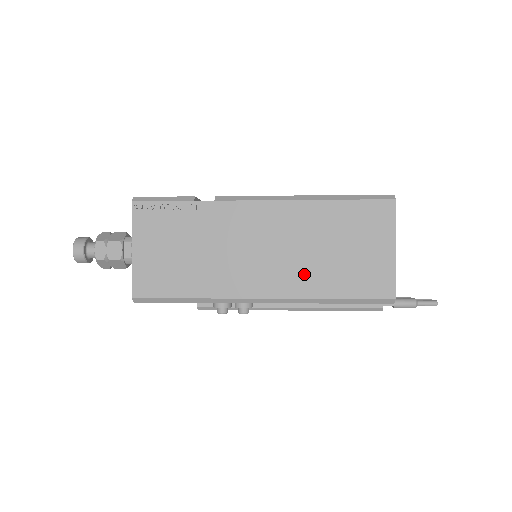
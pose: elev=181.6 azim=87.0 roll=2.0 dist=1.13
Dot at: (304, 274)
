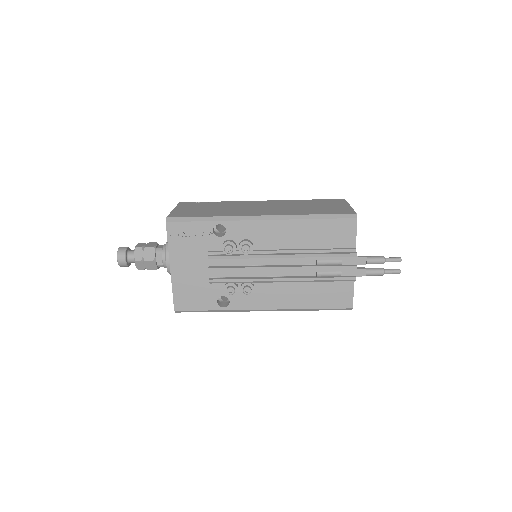
Dot at: (290, 211)
